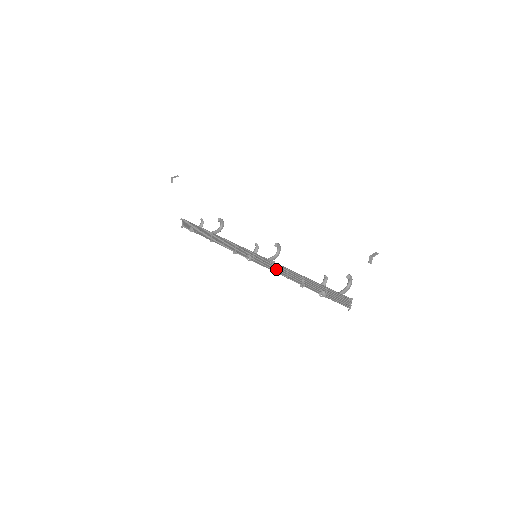
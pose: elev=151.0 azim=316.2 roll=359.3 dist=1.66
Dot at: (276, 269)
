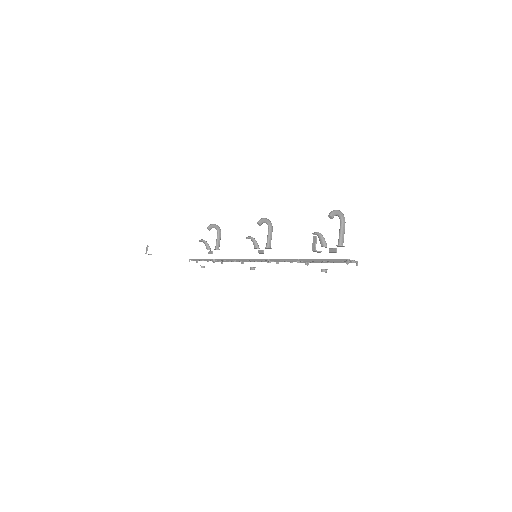
Dot at: (277, 262)
